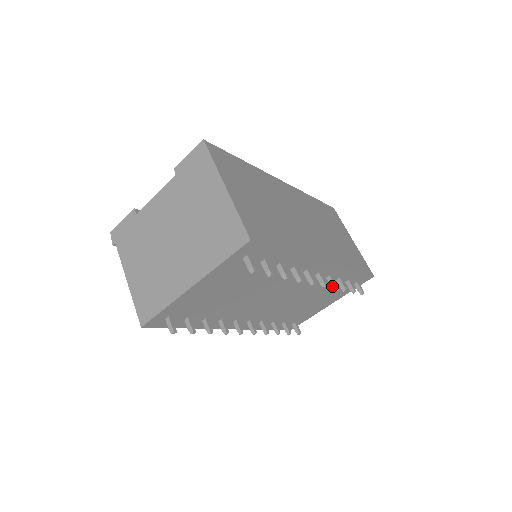
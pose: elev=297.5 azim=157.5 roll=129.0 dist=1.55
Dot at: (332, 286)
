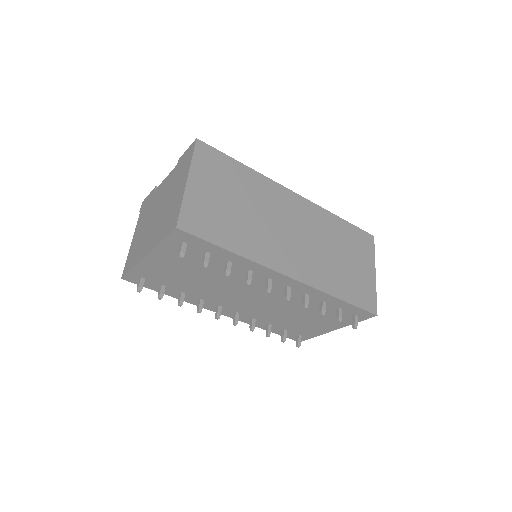
Dot at: (303, 304)
